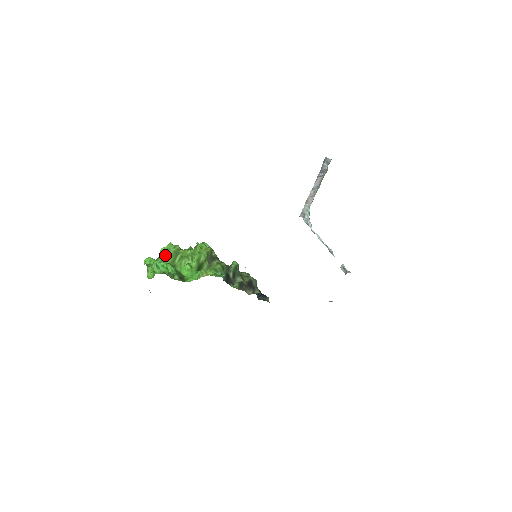
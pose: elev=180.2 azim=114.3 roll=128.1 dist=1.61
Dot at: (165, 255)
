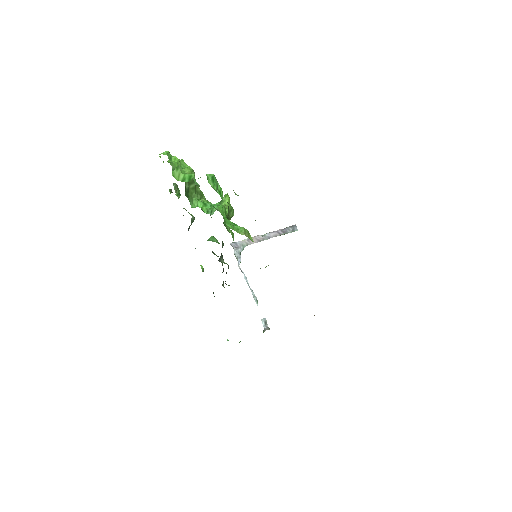
Dot at: (186, 169)
